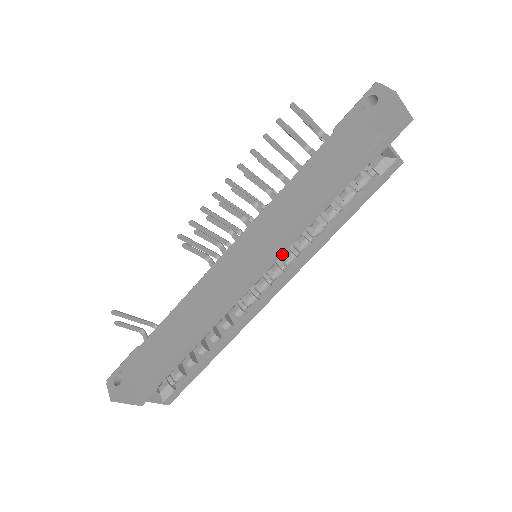
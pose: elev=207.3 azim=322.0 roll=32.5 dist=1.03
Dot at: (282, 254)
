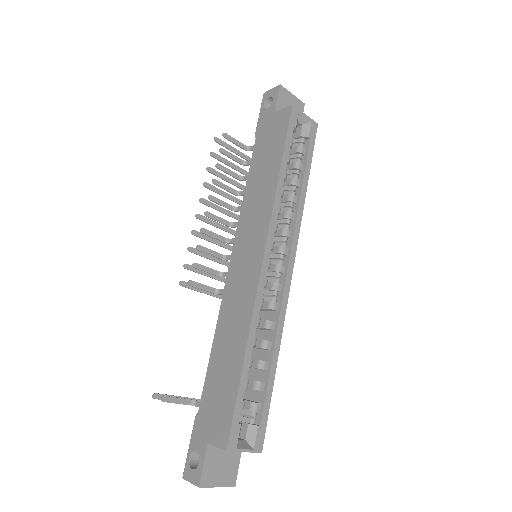
Dot at: (275, 225)
